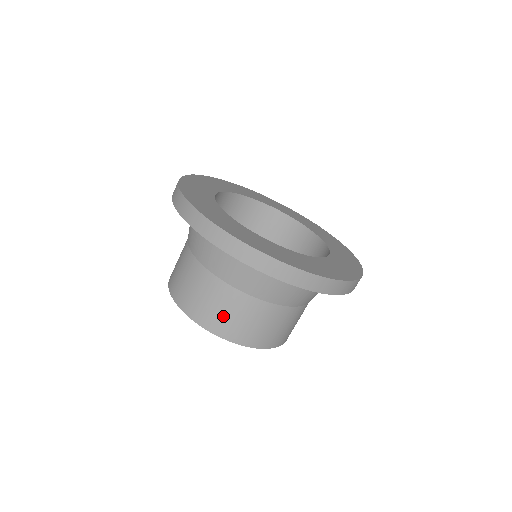
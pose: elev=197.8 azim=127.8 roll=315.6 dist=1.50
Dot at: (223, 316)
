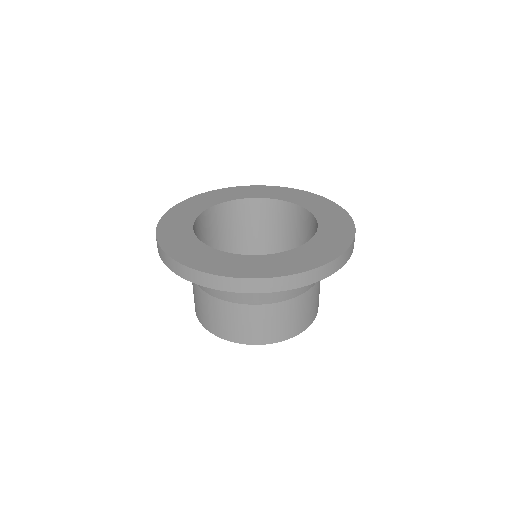
Dot at: (204, 313)
